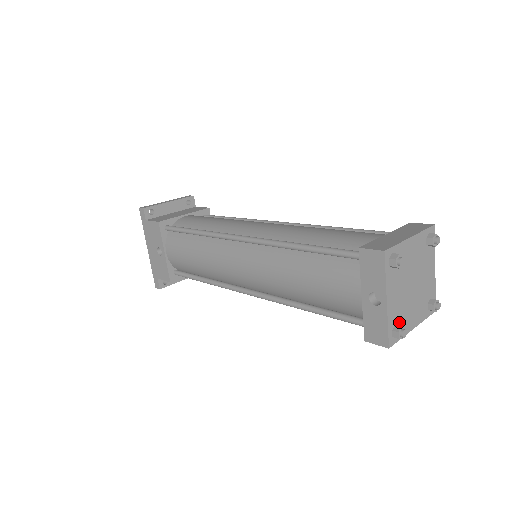
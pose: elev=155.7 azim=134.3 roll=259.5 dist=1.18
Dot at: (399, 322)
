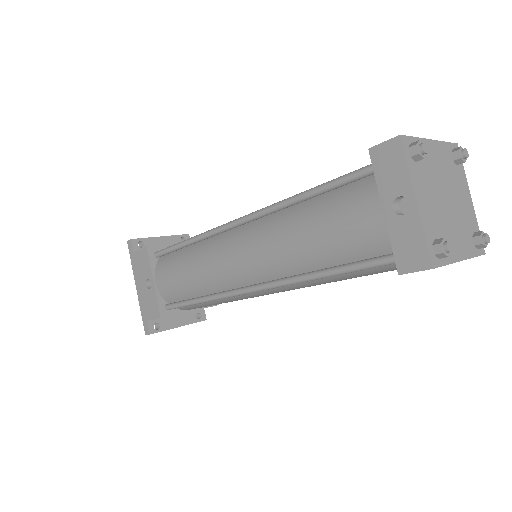
Dot at: occluded
